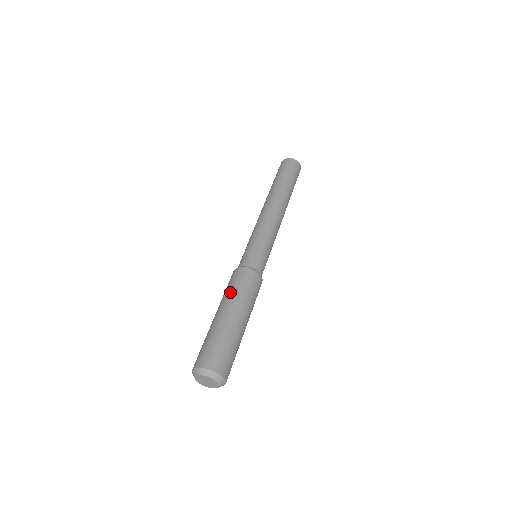
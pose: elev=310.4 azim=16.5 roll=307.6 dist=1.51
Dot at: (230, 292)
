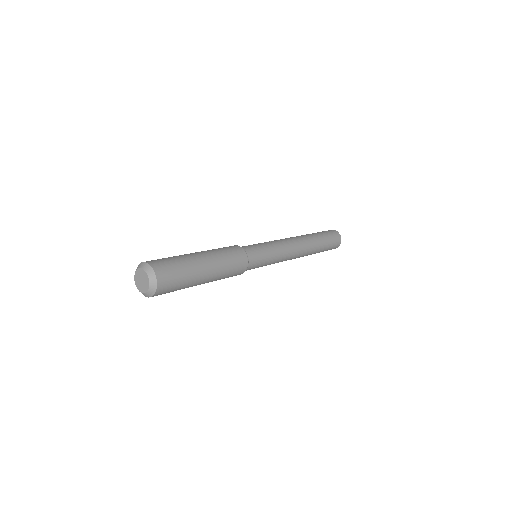
Dot at: occluded
